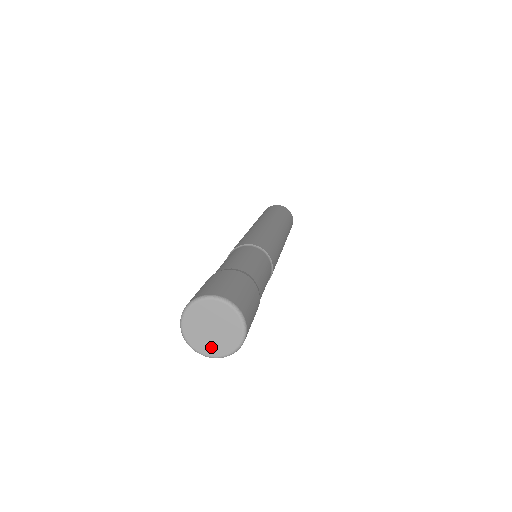
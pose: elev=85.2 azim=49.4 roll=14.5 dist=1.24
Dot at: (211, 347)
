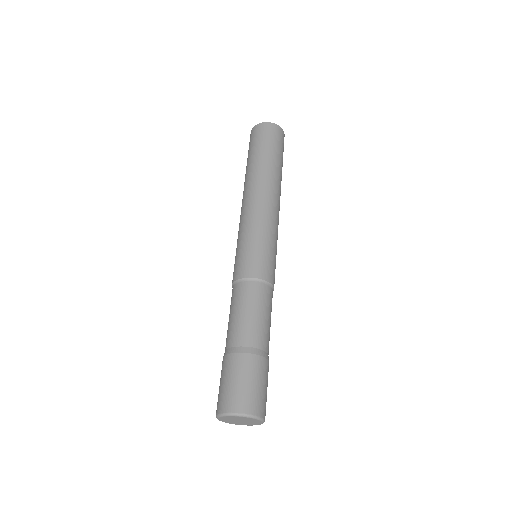
Dot at: (247, 424)
